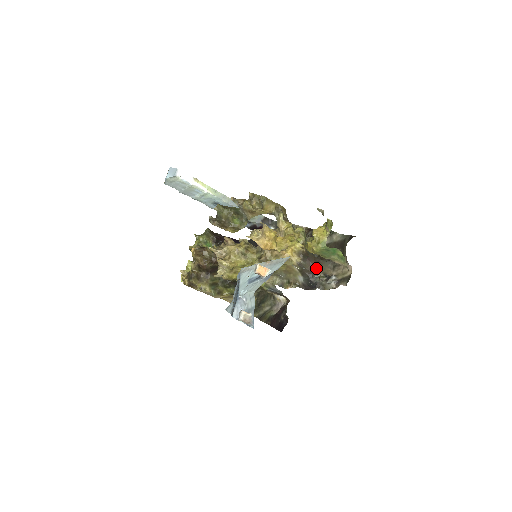
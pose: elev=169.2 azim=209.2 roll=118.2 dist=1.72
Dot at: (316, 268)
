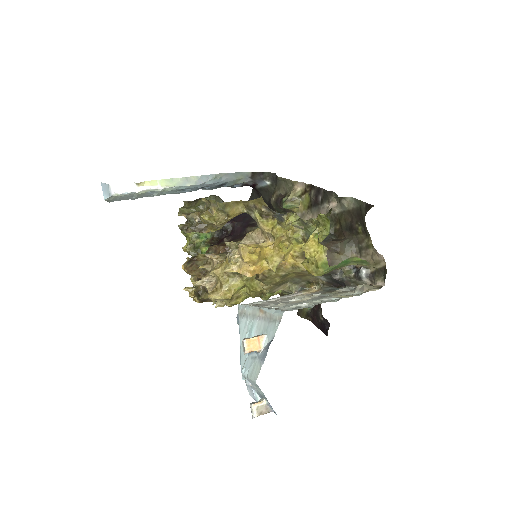
Dot at: (335, 262)
